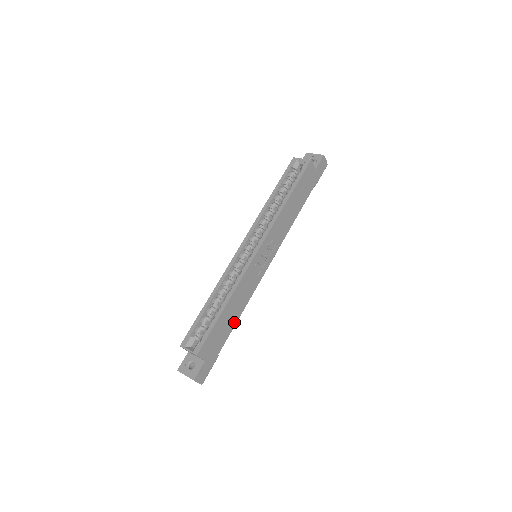
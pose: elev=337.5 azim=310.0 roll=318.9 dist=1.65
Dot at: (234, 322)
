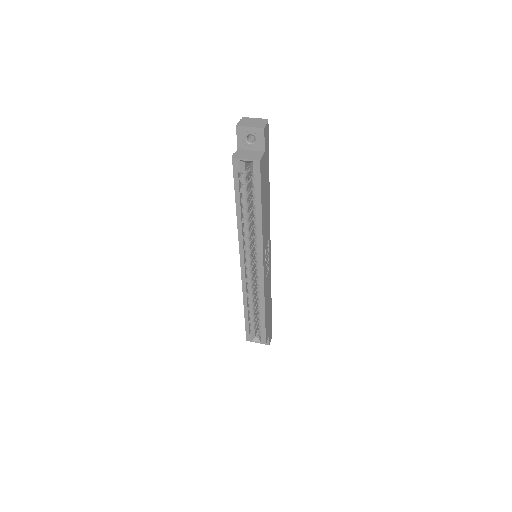
Dot at: (270, 301)
